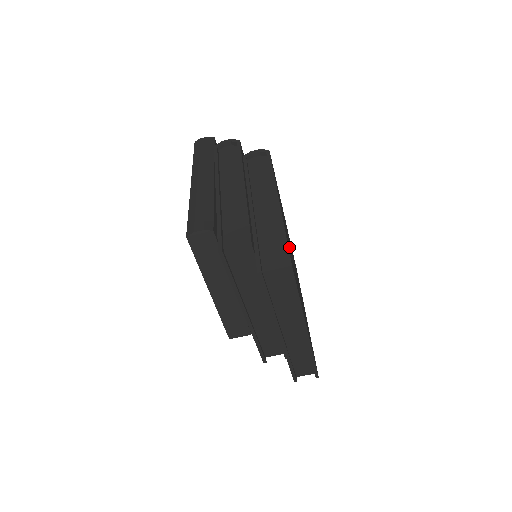
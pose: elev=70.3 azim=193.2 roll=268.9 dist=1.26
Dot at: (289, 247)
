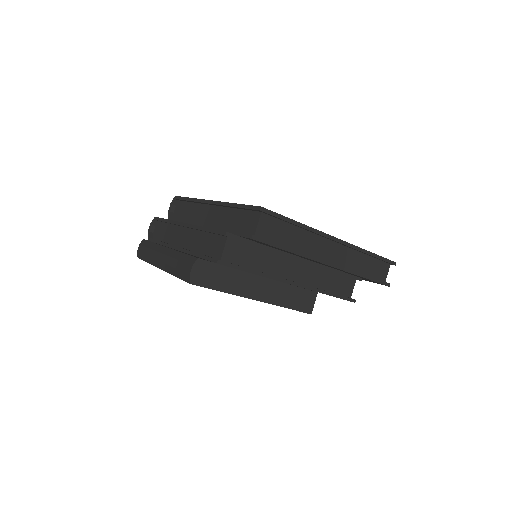
Dot at: occluded
